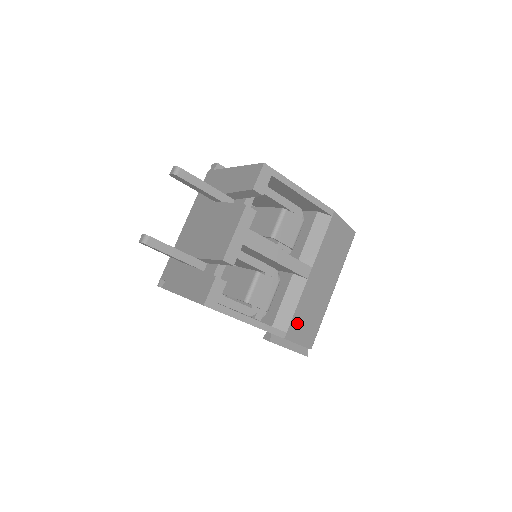
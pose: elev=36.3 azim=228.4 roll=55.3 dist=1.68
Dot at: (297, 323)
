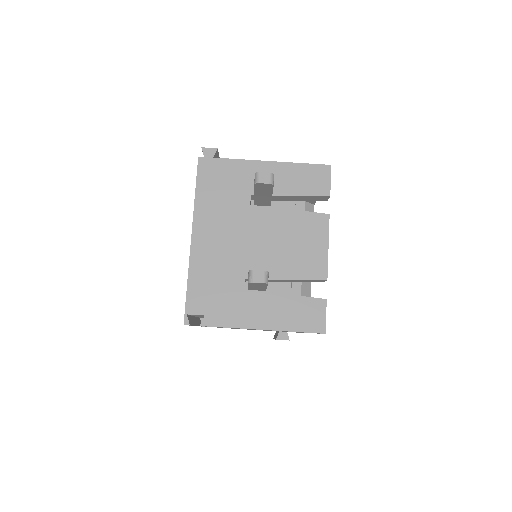
Dot at: occluded
